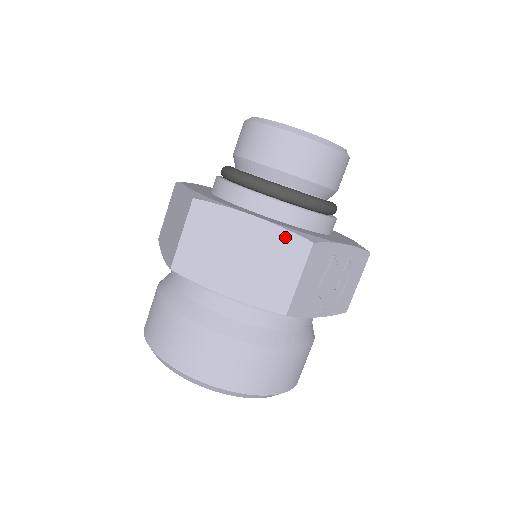
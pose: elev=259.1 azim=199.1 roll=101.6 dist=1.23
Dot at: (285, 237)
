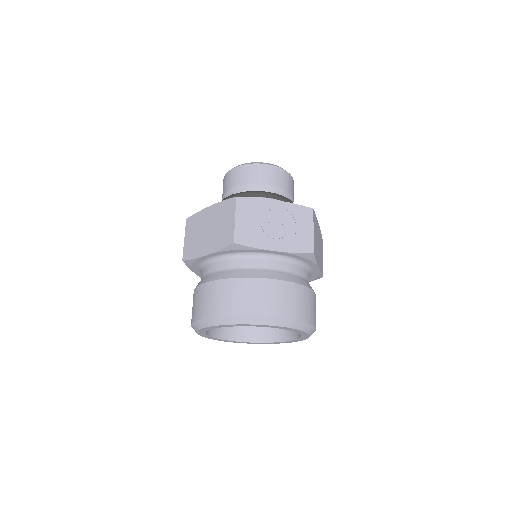
Dot at: (224, 204)
